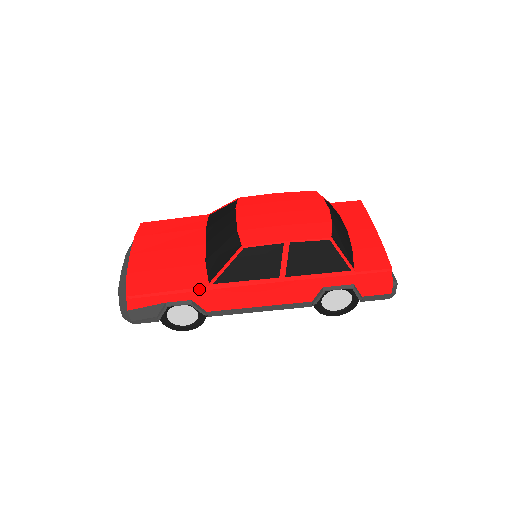
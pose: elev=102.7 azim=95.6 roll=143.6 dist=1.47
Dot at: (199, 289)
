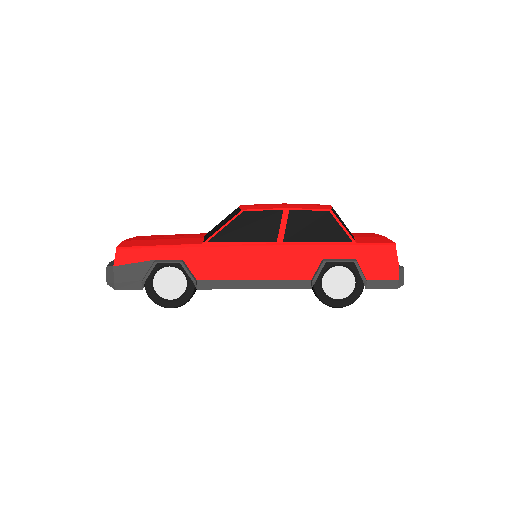
Dot at: (192, 245)
